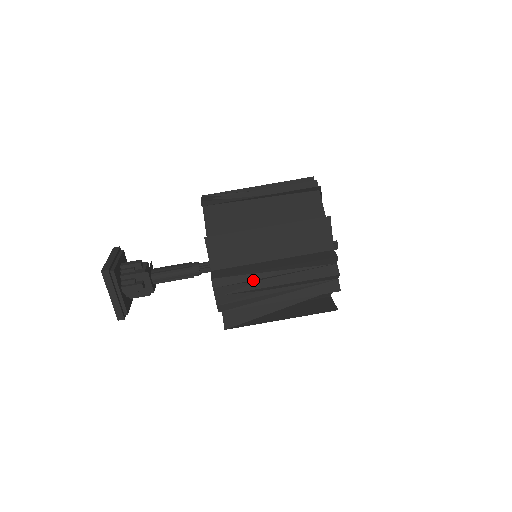
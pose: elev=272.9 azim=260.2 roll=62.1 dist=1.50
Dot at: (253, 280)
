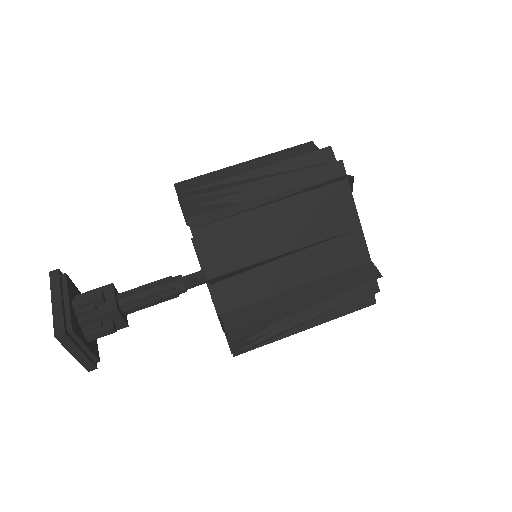
Dot at: (233, 188)
